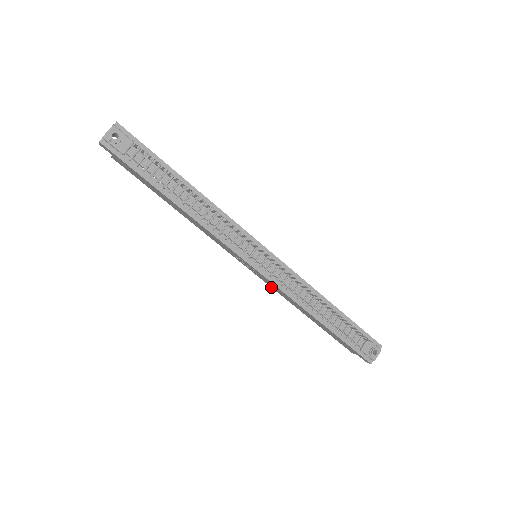
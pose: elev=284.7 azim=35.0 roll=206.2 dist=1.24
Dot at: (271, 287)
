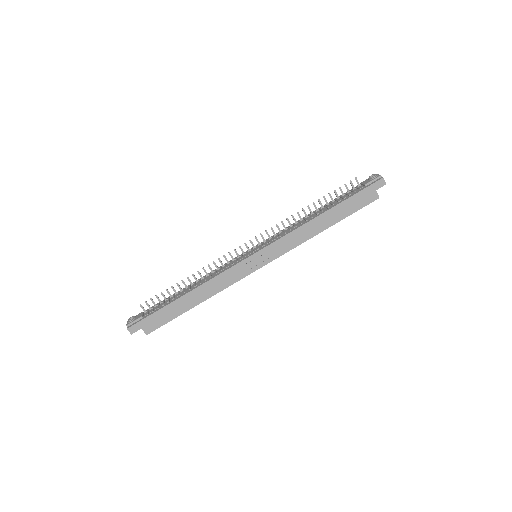
Dot at: occluded
